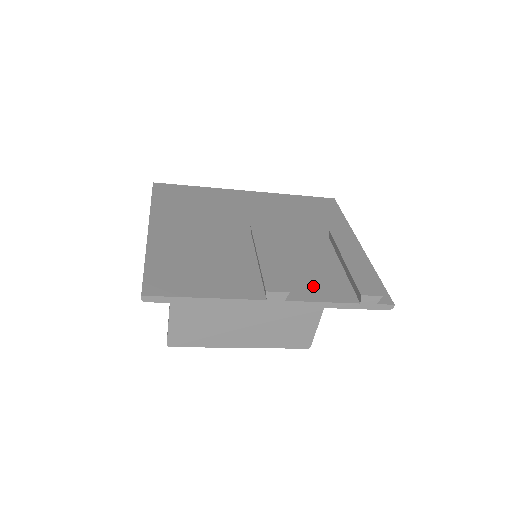
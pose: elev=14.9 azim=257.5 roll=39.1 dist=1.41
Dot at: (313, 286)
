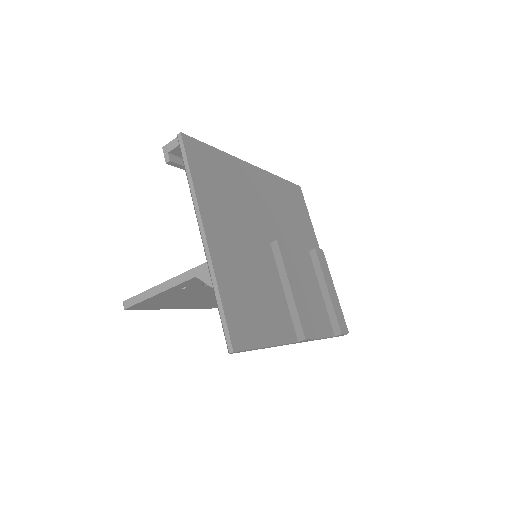
Dot at: (314, 319)
